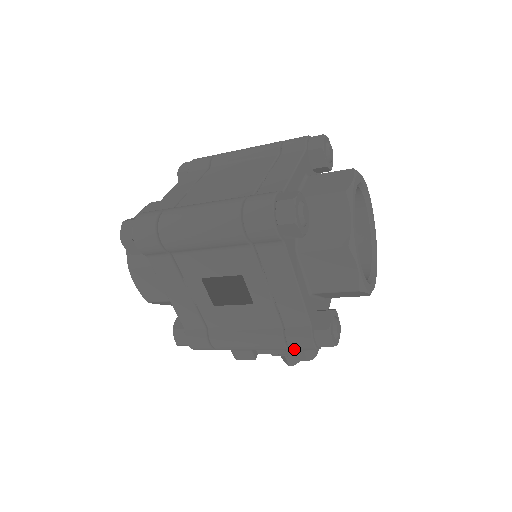
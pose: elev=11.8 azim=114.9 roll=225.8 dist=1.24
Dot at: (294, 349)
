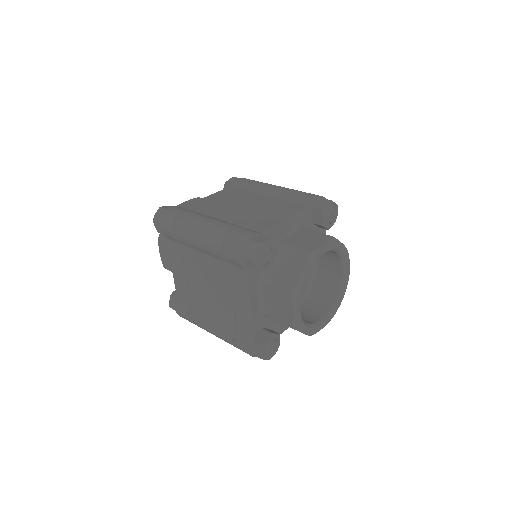
Dot at: occluded
